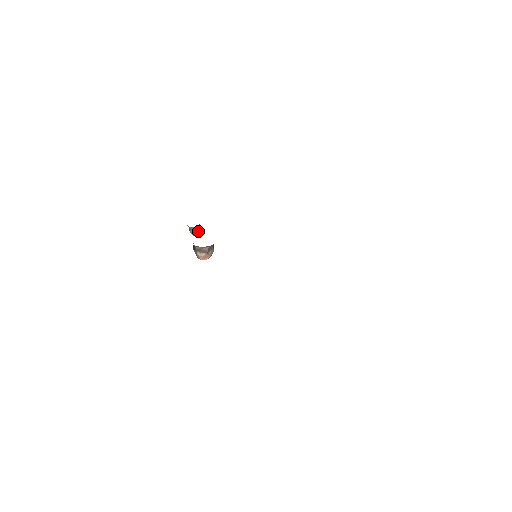
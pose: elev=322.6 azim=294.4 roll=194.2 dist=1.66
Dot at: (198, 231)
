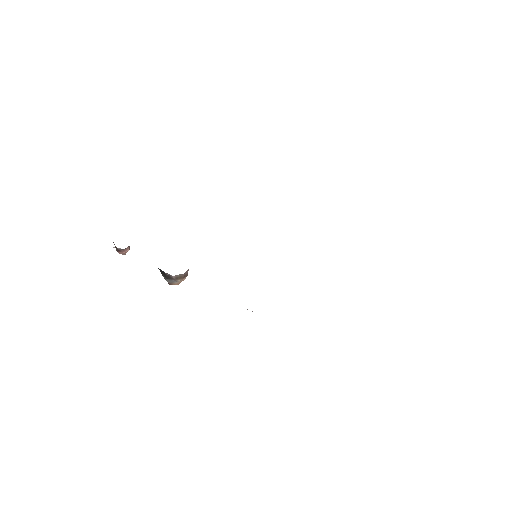
Dot at: (129, 247)
